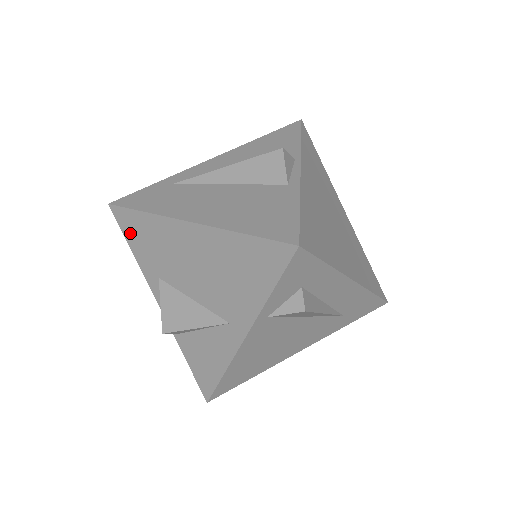
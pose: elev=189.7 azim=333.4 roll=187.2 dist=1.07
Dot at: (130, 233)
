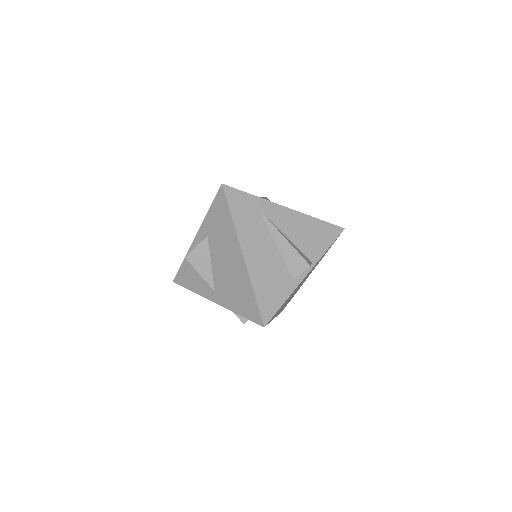
Dot at: (217, 207)
